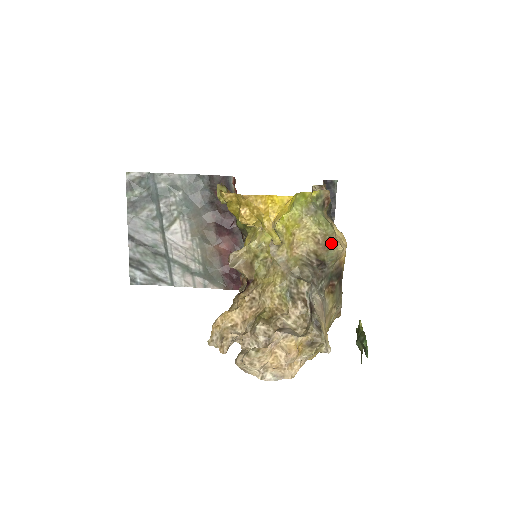
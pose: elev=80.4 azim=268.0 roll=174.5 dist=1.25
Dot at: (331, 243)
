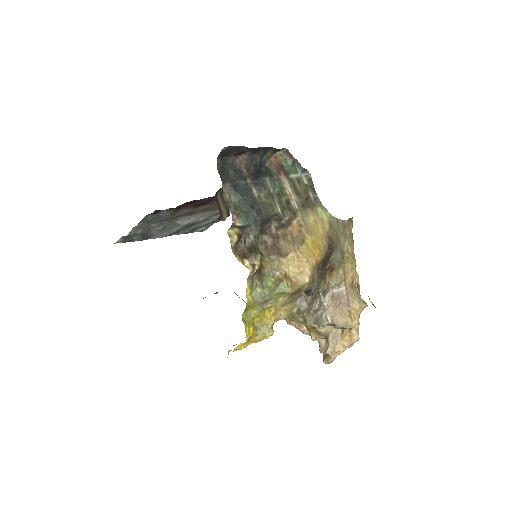
Dot at: (297, 290)
